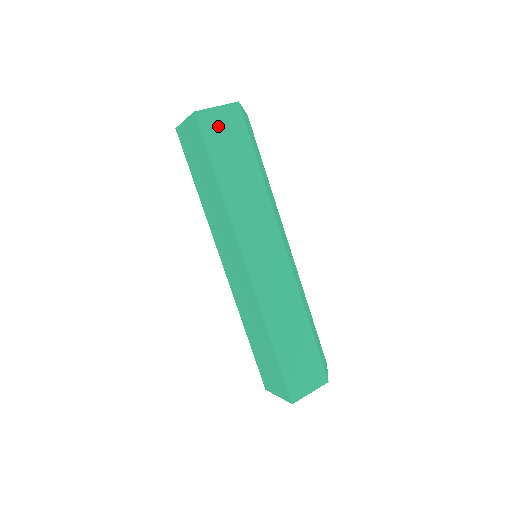
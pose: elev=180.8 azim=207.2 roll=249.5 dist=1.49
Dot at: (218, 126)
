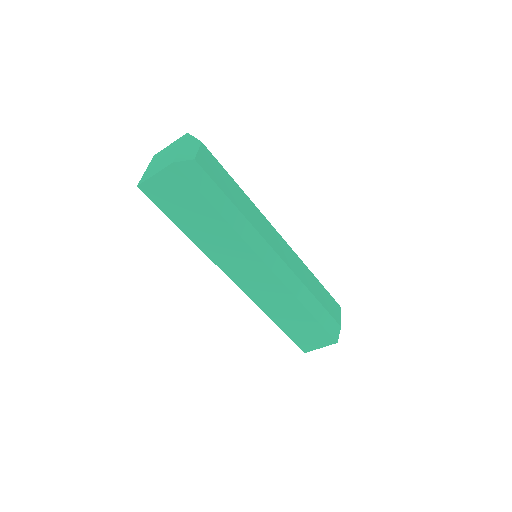
Dot at: (164, 190)
